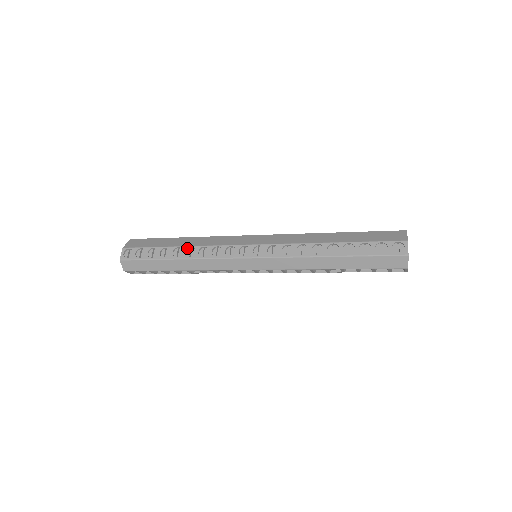
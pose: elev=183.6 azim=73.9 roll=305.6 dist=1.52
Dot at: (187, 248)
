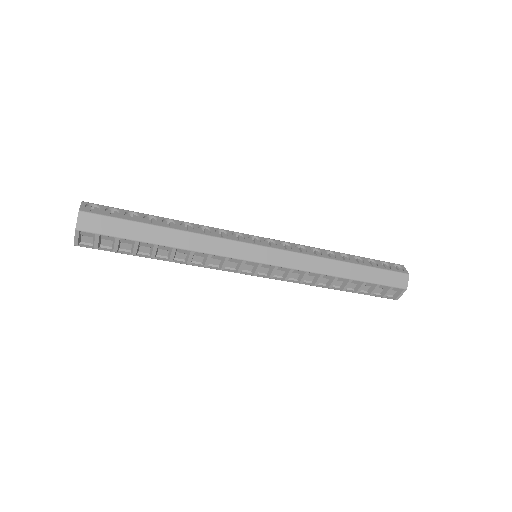
Dot at: (182, 222)
